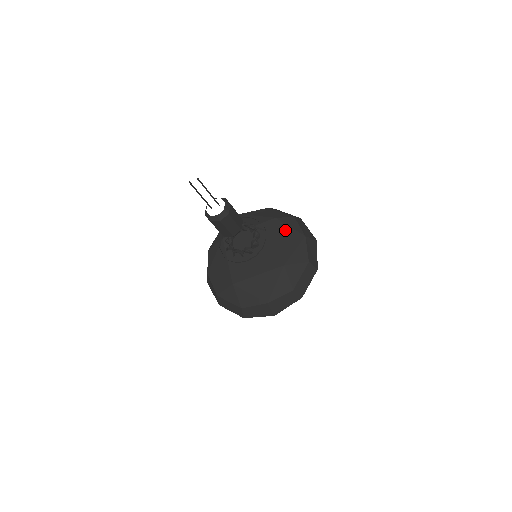
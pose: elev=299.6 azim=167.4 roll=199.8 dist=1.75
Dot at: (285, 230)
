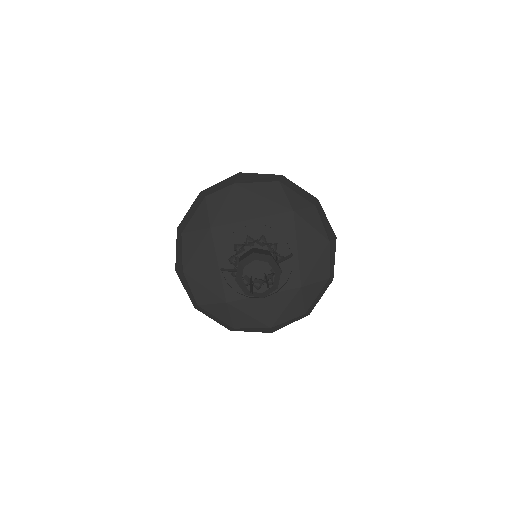
Dot at: (305, 232)
